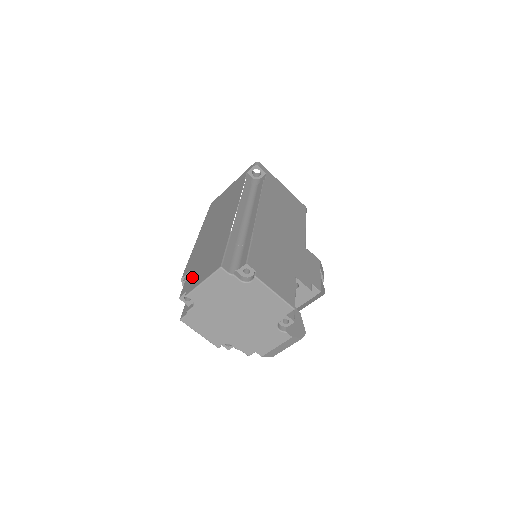
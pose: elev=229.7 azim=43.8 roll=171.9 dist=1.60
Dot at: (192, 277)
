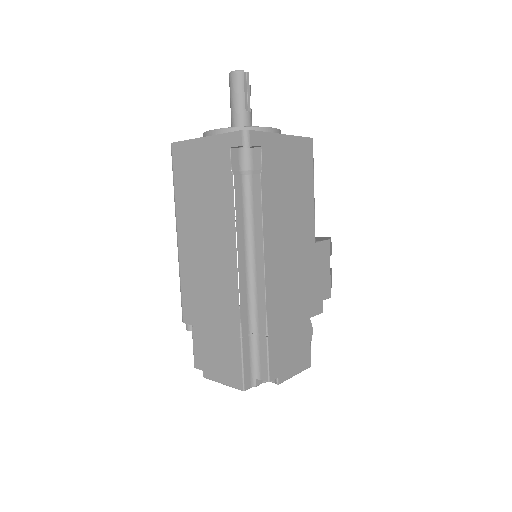
Dot at: (202, 350)
